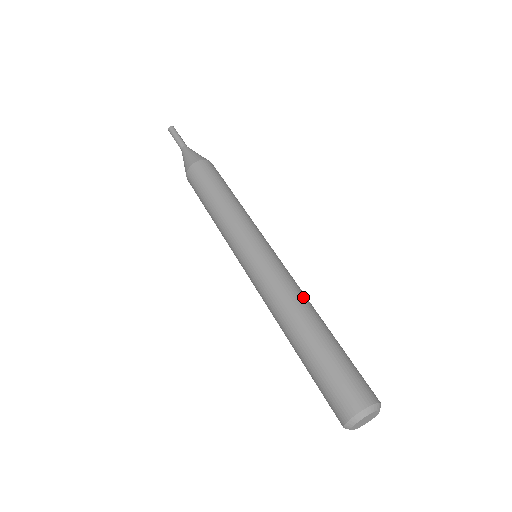
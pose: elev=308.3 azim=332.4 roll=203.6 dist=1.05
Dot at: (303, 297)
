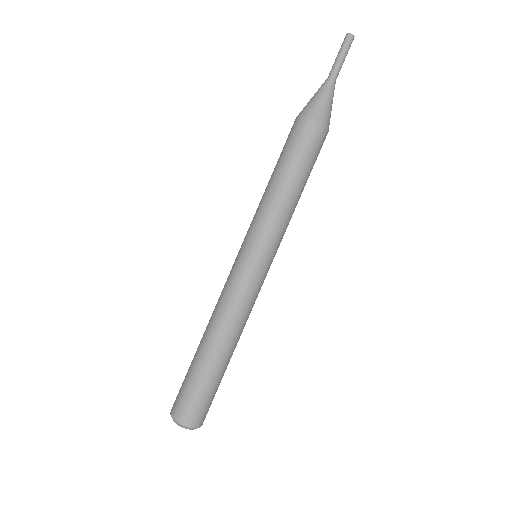
Dot at: (226, 324)
